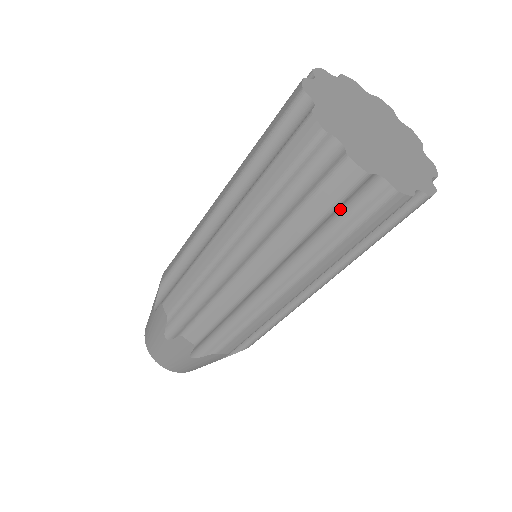
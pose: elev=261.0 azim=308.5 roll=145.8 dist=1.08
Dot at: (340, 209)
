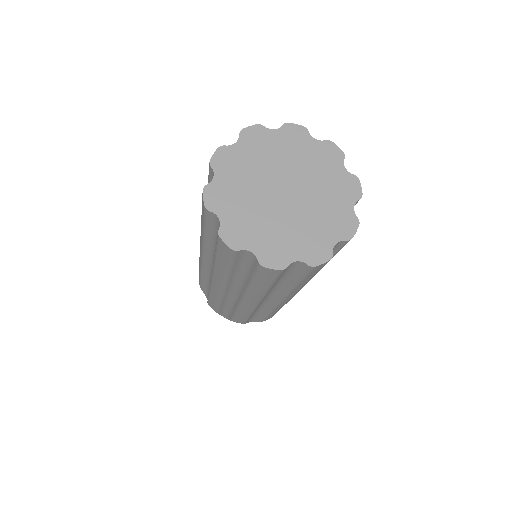
Dot at: (240, 263)
